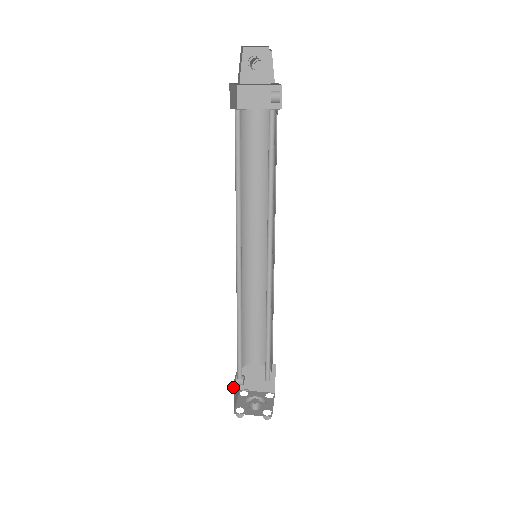
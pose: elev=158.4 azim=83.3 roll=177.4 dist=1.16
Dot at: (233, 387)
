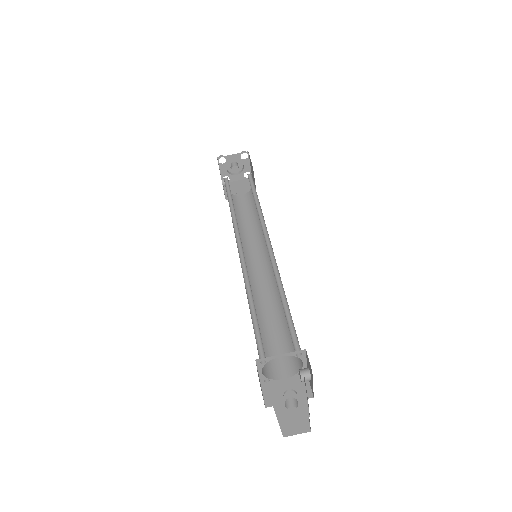
Dot at: (225, 198)
